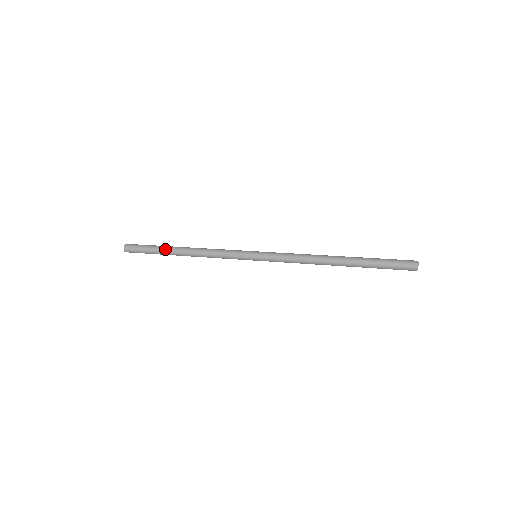
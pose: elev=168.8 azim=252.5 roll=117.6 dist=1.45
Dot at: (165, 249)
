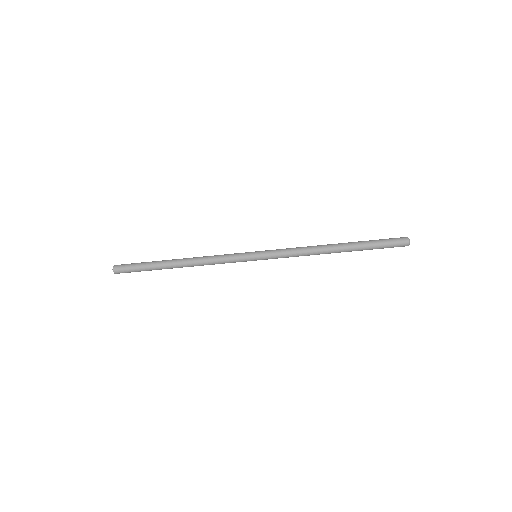
Dot at: (160, 261)
